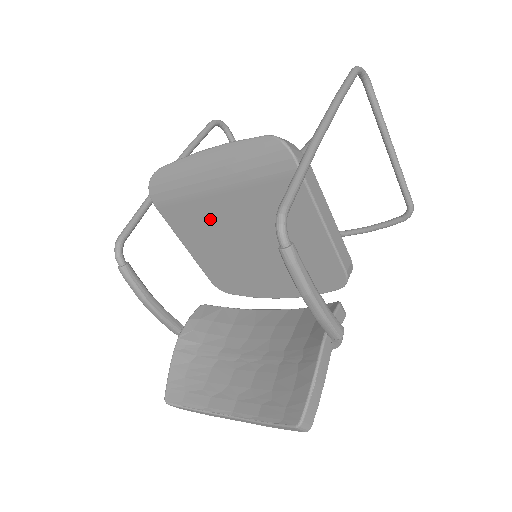
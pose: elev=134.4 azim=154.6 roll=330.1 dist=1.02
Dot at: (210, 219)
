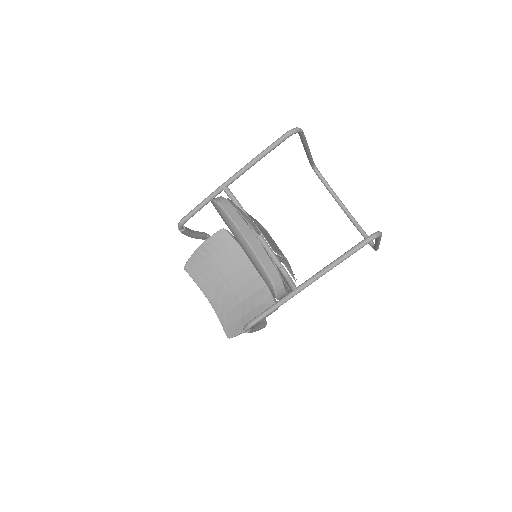
Dot at: occluded
